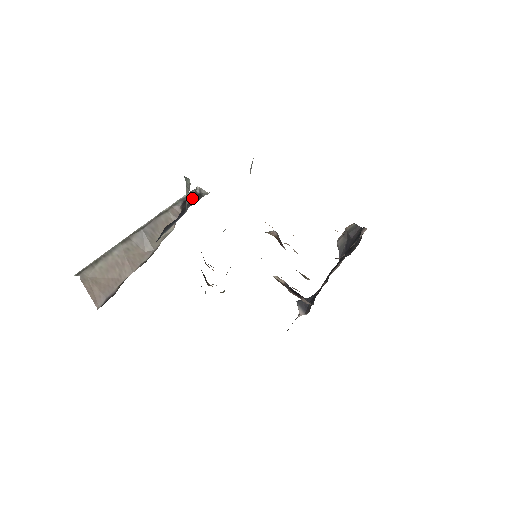
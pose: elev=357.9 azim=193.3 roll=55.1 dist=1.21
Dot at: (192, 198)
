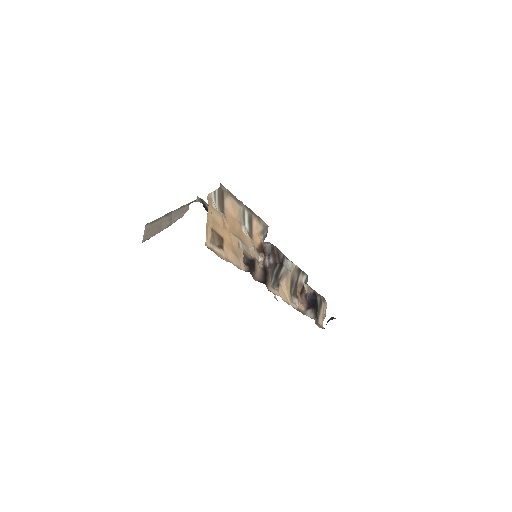
Dot at: occluded
